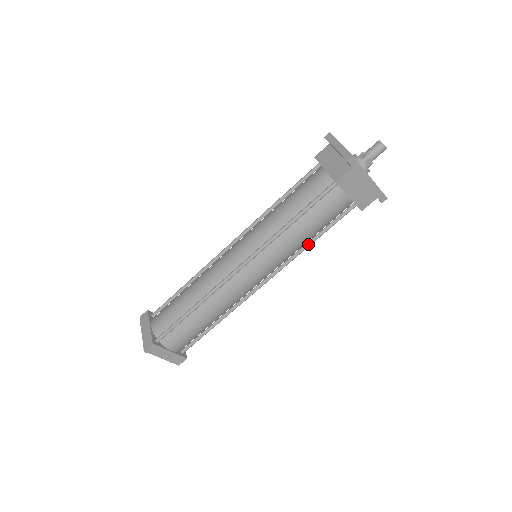
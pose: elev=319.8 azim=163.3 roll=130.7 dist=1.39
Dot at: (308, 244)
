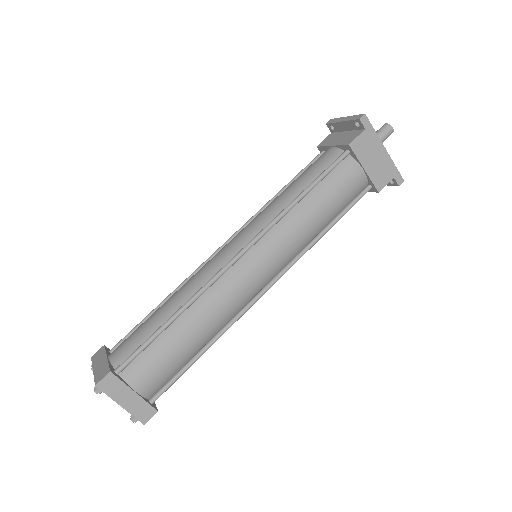
Dot at: (321, 233)
